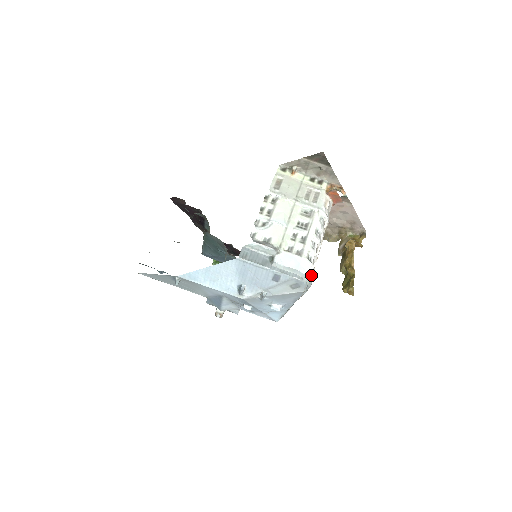
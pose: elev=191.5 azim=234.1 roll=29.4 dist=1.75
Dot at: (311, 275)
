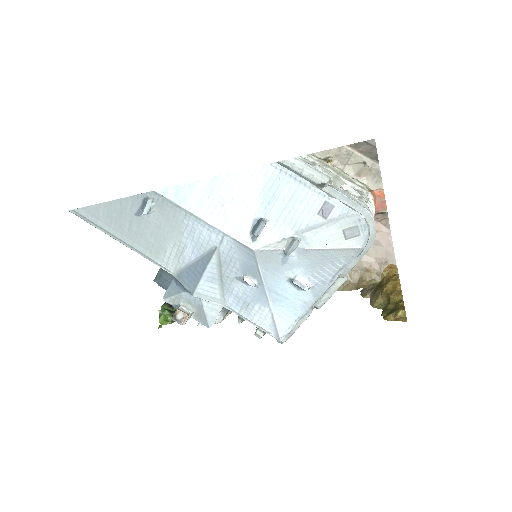
Dot at: (375, 227)
